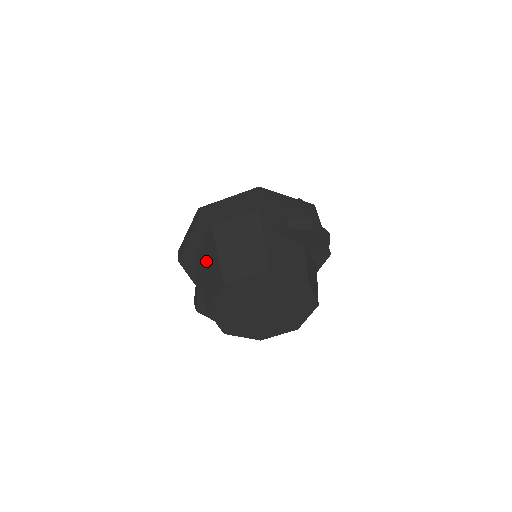
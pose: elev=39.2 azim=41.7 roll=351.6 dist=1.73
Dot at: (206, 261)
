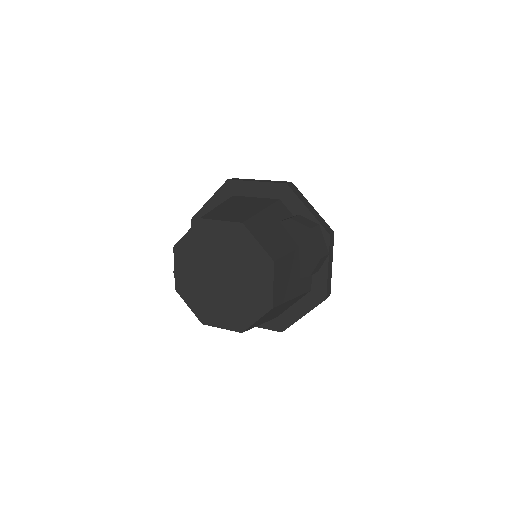
Dot at: occluded
